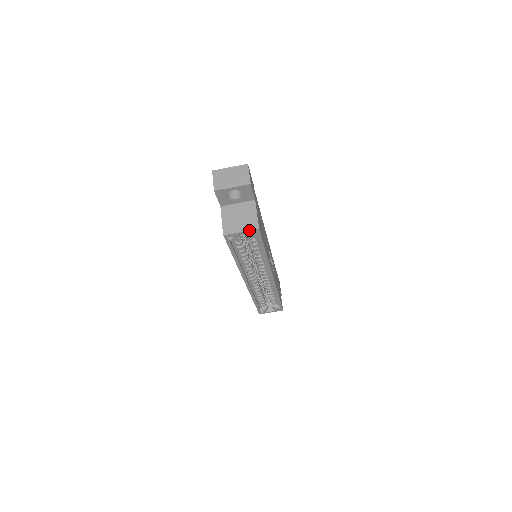
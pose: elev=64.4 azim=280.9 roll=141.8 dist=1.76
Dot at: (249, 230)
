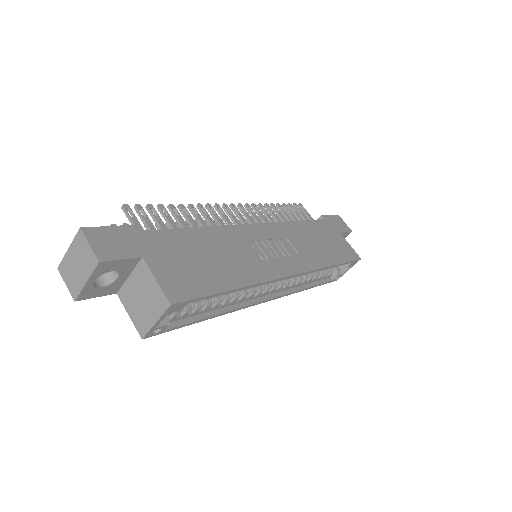
Dot at: (162, 314)
